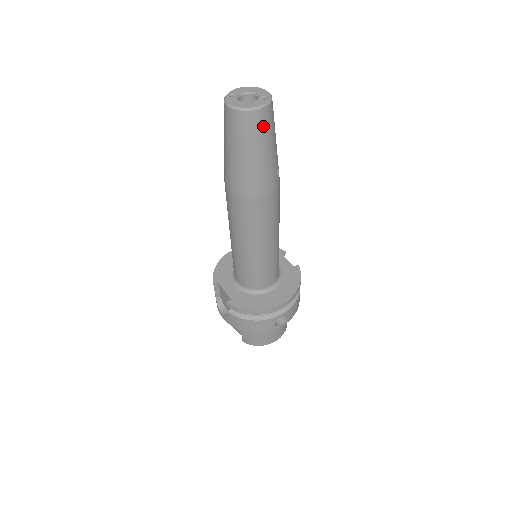
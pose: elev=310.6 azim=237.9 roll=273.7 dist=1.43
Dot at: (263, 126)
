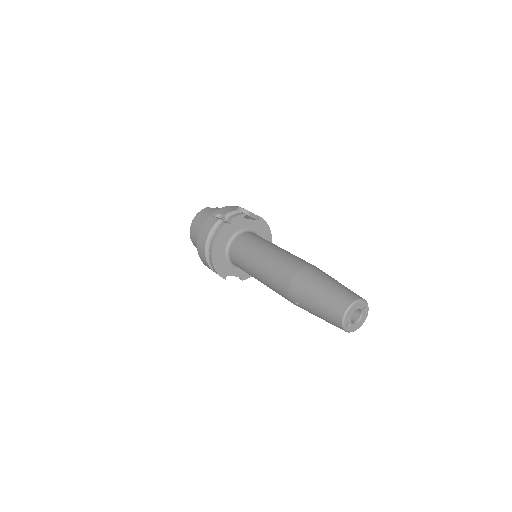
Dot at: occluded
